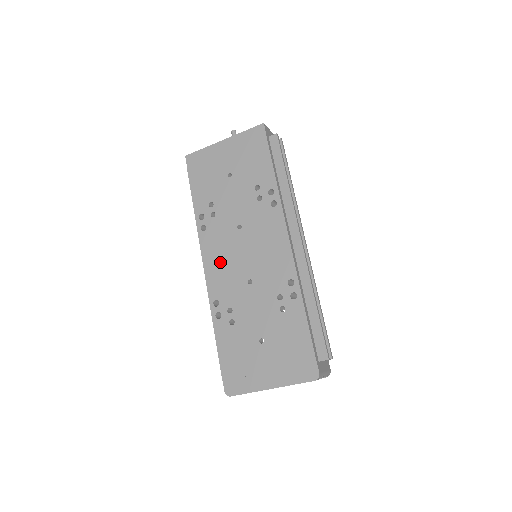
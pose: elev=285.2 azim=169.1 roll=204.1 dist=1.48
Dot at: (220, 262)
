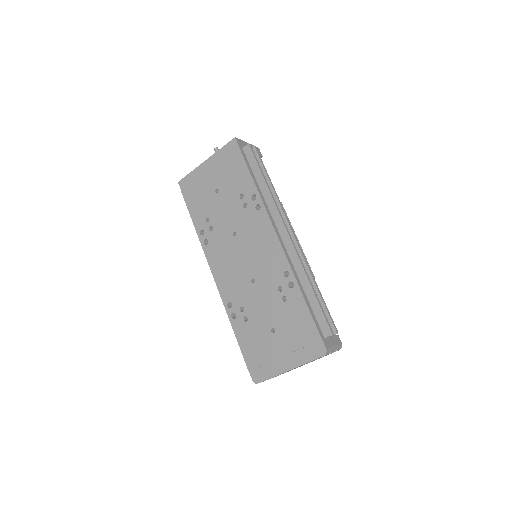
Dot at: (225, 269)
